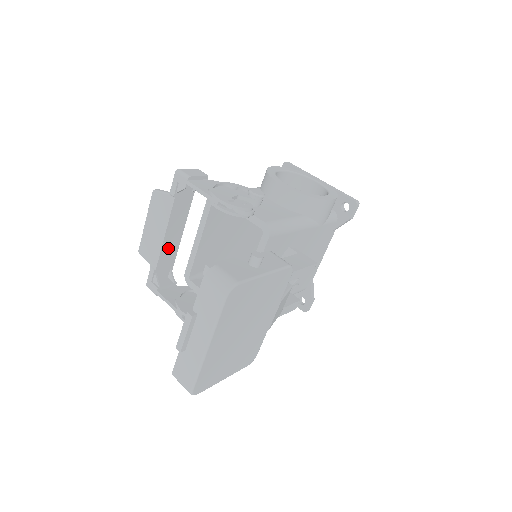
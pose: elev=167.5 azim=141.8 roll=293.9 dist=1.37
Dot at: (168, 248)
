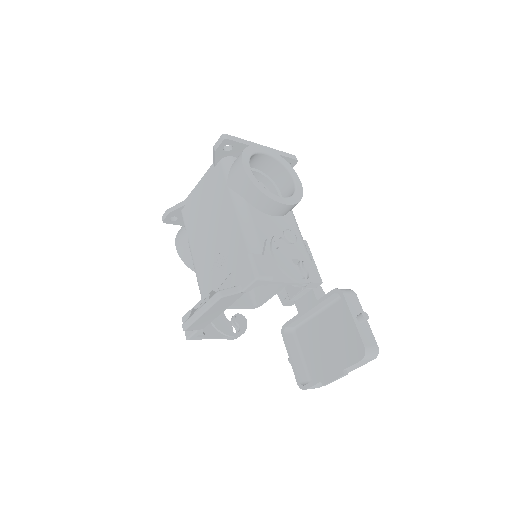
Dot at: occluded
